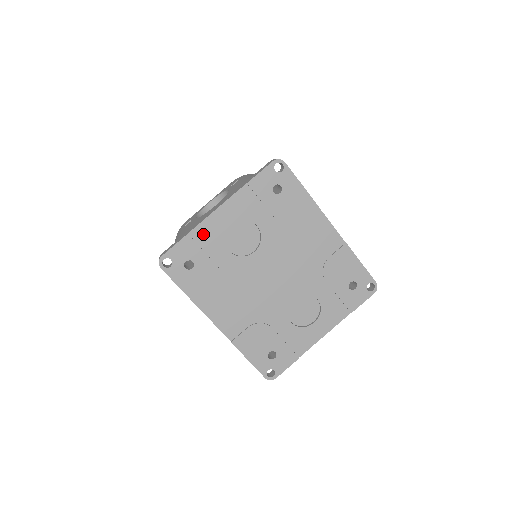
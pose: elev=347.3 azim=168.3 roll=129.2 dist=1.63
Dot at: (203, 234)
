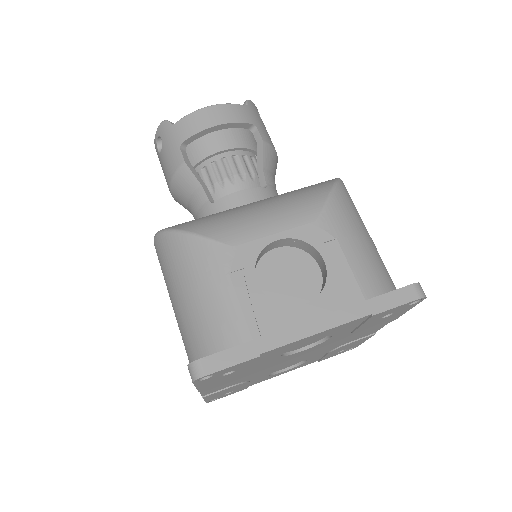
Dot at: (274, 351)
